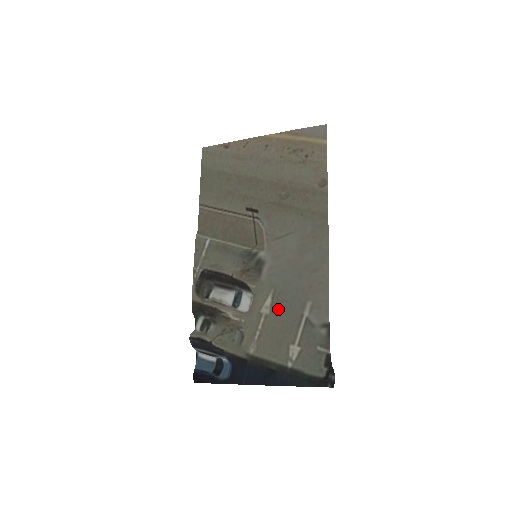
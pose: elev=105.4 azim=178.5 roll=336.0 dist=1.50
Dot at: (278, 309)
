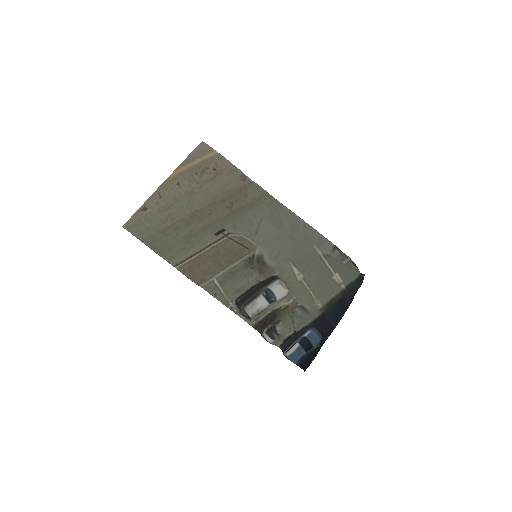
Dot at: (305, 268)
